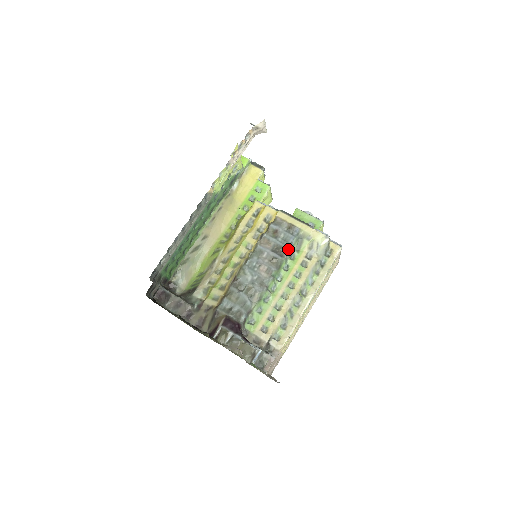
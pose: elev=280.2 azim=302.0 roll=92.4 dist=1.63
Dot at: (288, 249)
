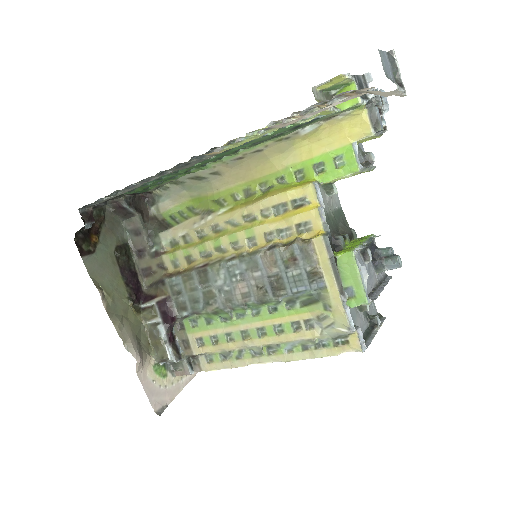
Dot at: (289, 295)
